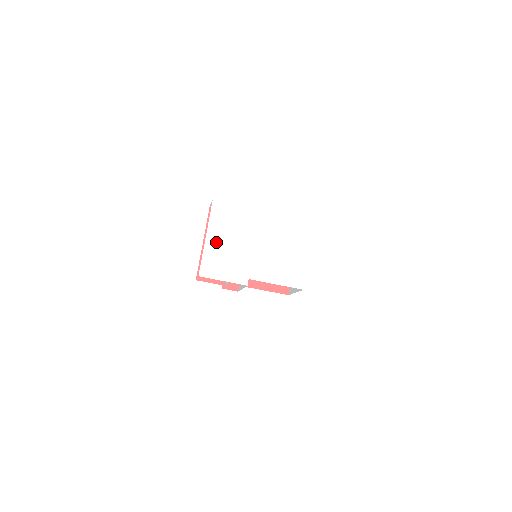
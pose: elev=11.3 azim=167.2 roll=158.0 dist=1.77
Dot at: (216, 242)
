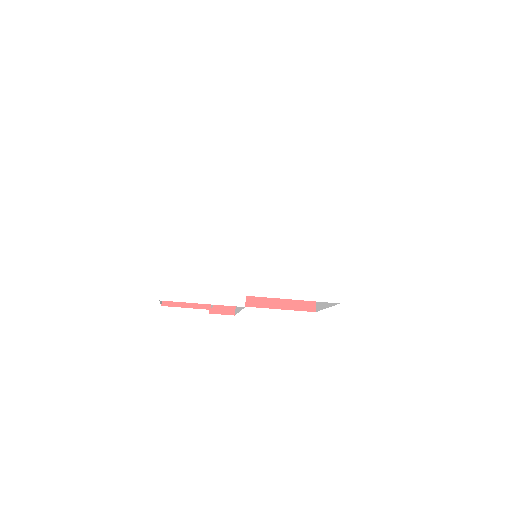
Dot at: (185, 239)
